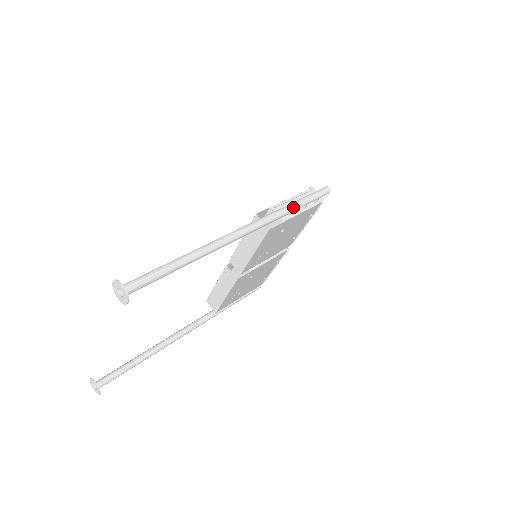
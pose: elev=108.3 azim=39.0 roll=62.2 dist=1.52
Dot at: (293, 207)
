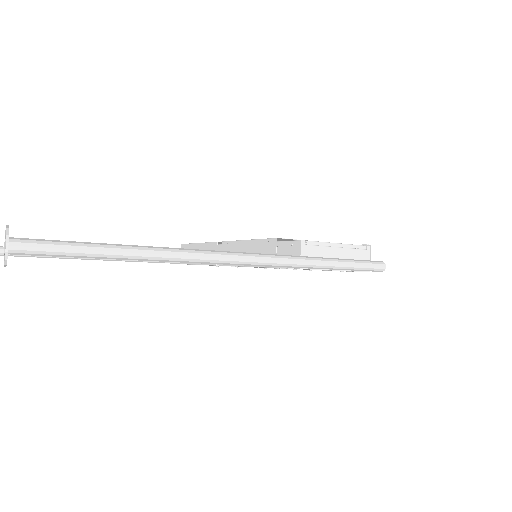
Dot at: (323, 265)
